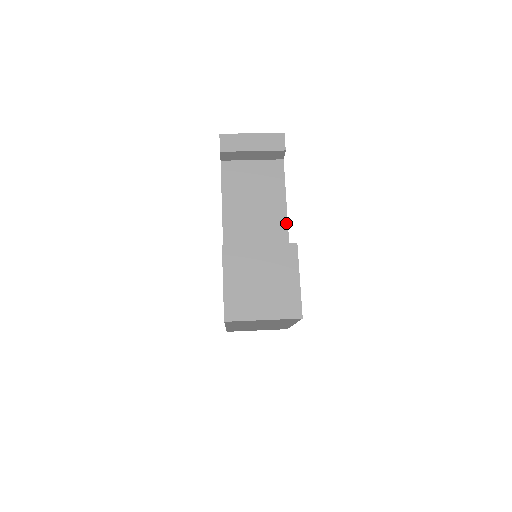
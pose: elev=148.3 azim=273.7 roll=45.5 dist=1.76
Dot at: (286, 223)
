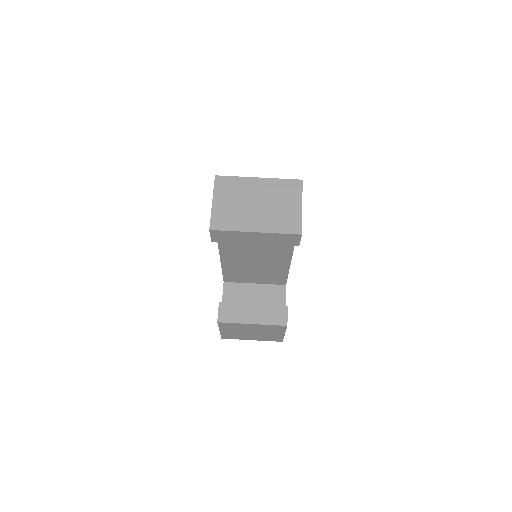
Dot at: (290, 259)
